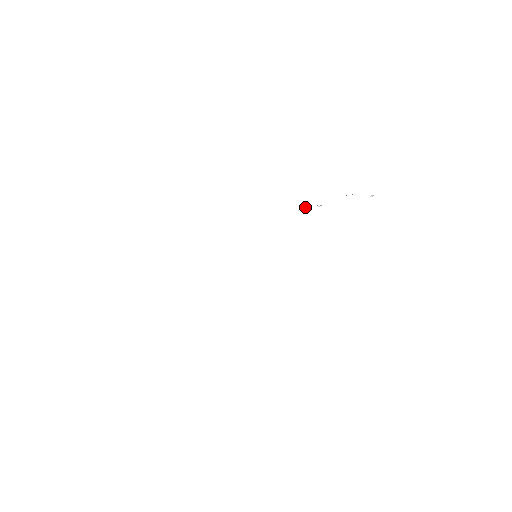
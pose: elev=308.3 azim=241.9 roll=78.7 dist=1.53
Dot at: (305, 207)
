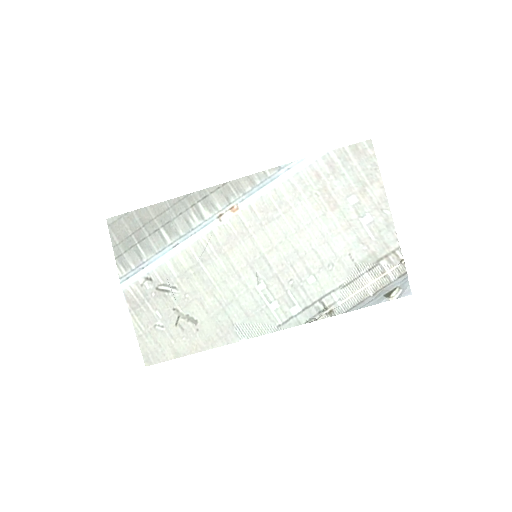
Dot at: (319, 317)
